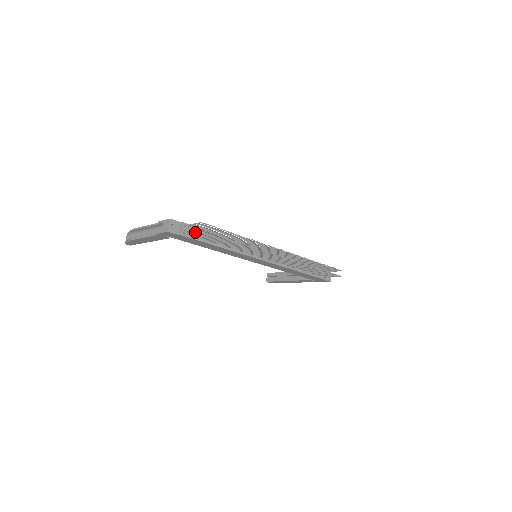
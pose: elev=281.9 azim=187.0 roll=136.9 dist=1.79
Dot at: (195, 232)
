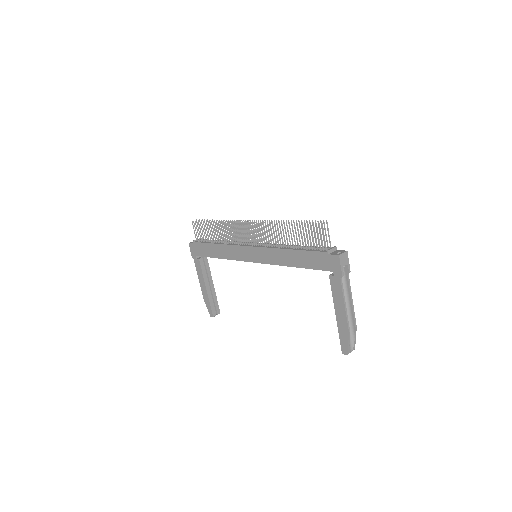
Dot at: occluded
